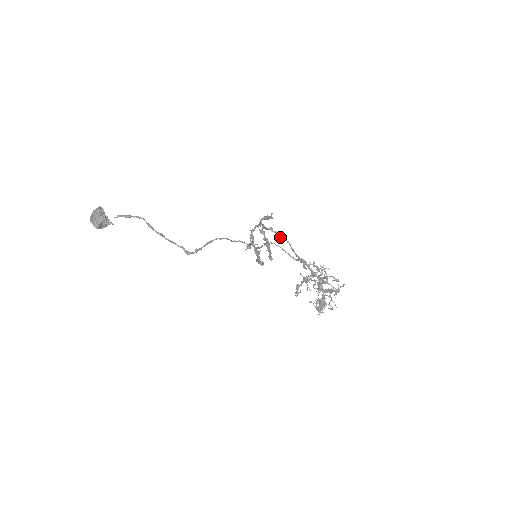
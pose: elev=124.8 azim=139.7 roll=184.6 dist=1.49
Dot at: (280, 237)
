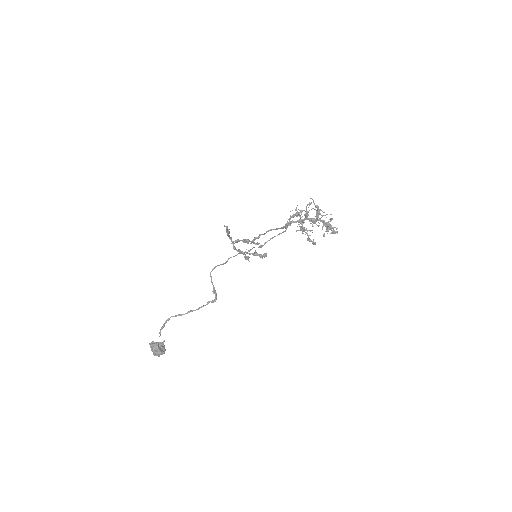
Dot at: occluded
